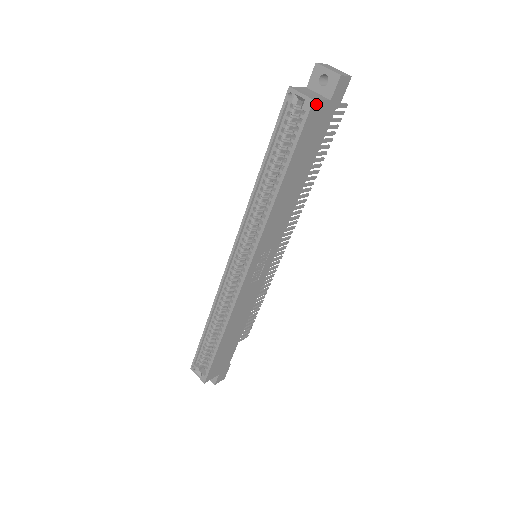
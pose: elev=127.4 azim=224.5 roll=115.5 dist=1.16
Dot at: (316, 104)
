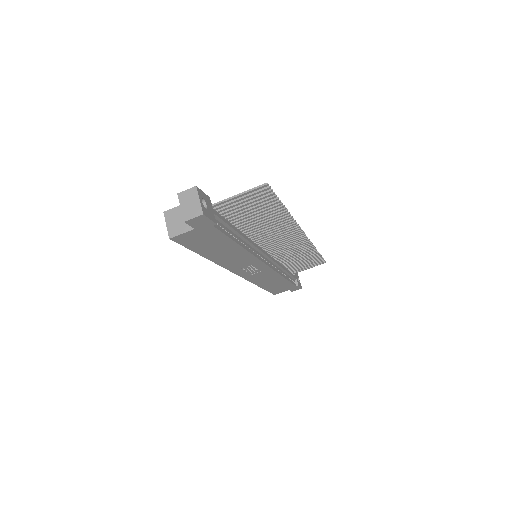
Dot at: (177, 237)
